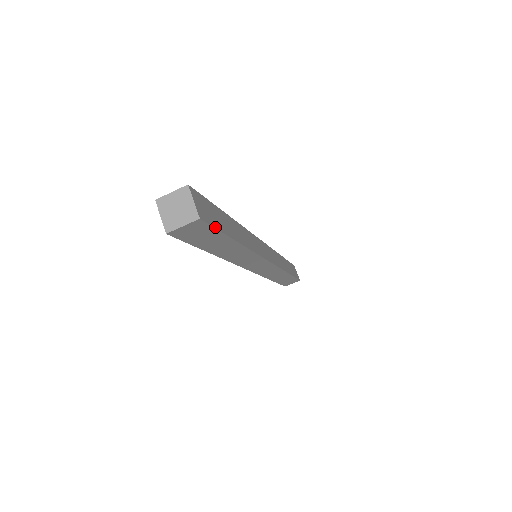
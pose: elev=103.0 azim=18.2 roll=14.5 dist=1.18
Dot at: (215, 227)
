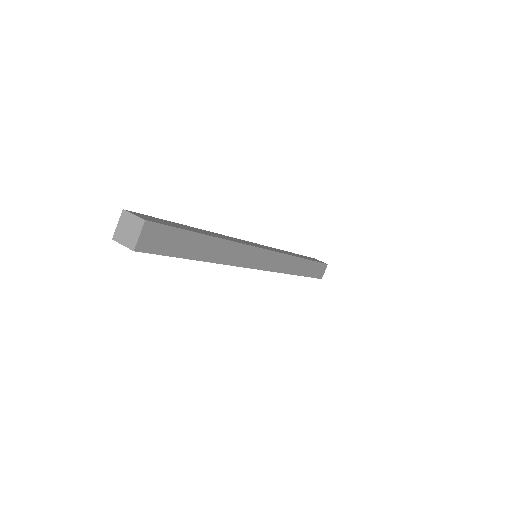
Dot at: (170, 226)
